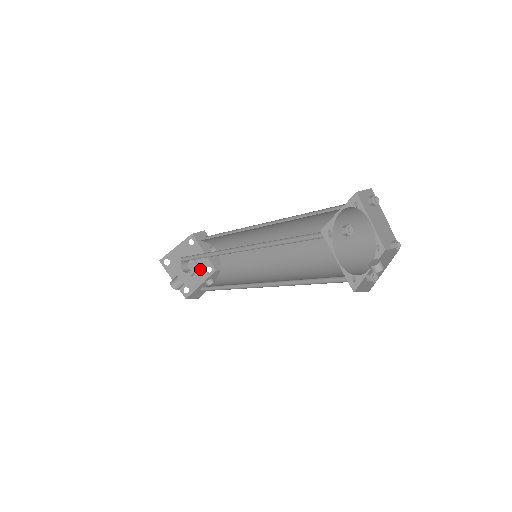
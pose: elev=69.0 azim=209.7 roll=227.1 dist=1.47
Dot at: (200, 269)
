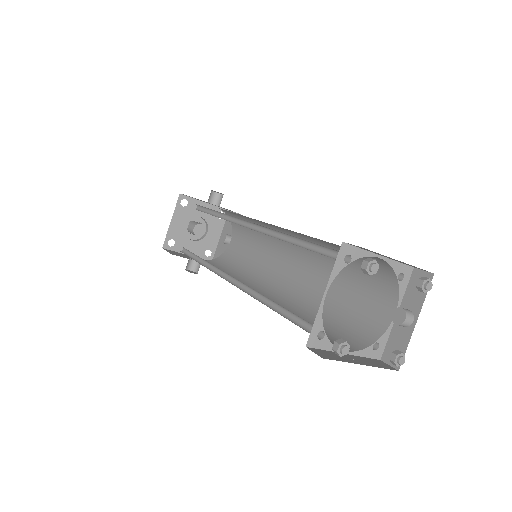
Dot at: (210, 222)
